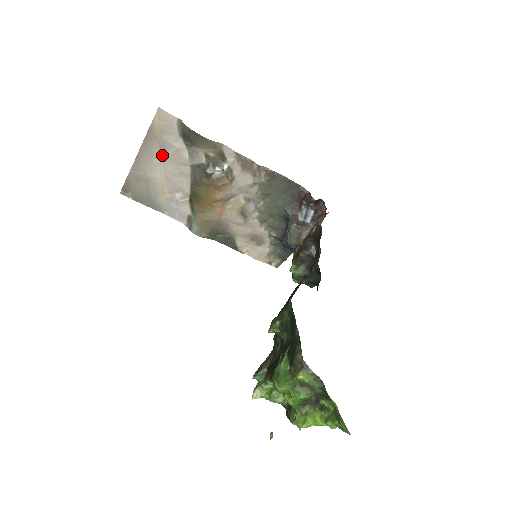
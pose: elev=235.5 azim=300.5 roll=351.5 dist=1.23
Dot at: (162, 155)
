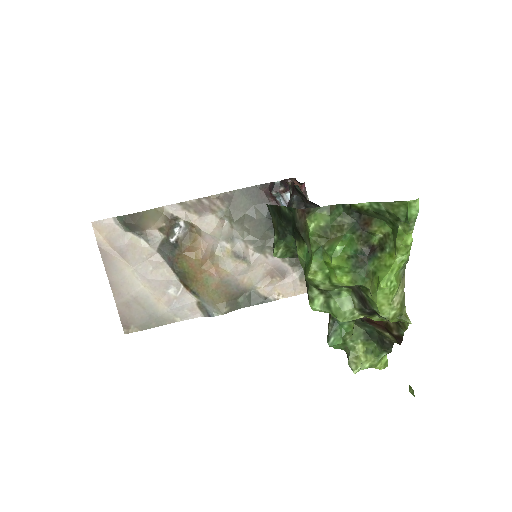
Dot at: (128, 263)
